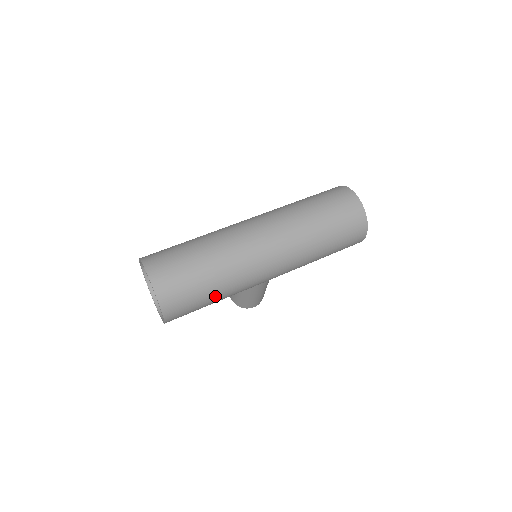
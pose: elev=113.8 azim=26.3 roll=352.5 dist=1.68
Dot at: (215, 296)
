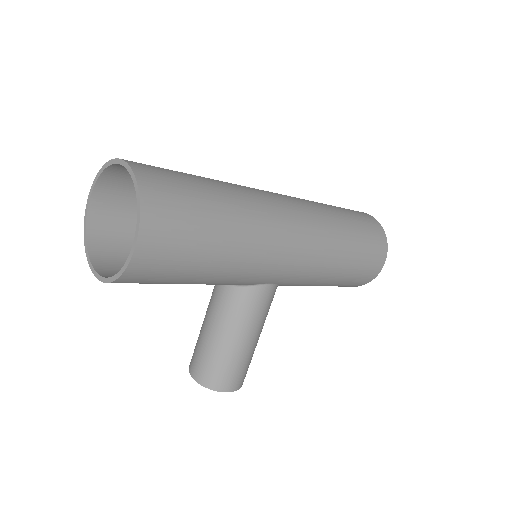
Dot at: (222, 236)
